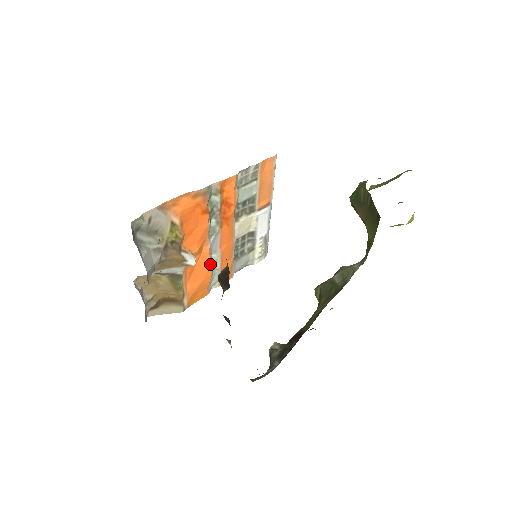
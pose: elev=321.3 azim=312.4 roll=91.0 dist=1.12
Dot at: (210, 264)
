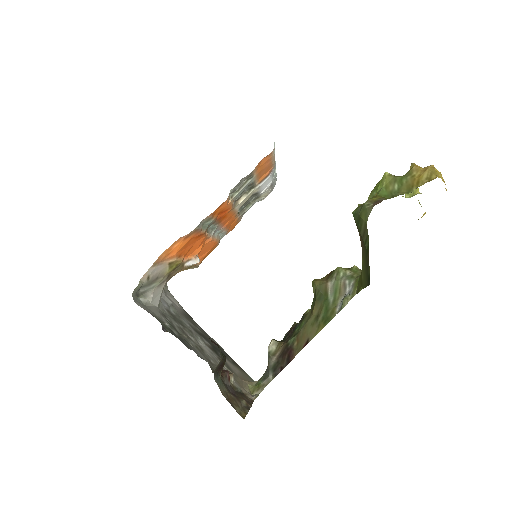
Dot at: (215, 241)
